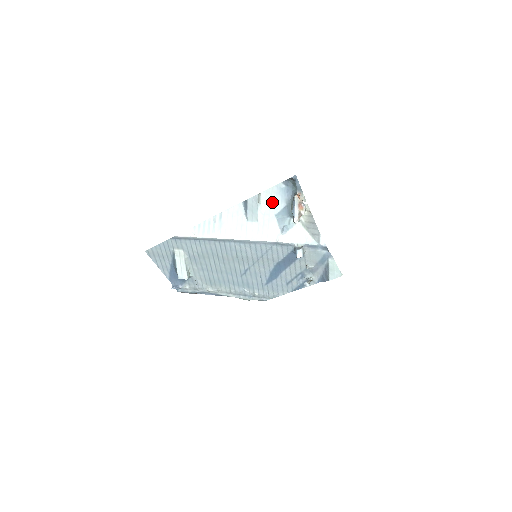
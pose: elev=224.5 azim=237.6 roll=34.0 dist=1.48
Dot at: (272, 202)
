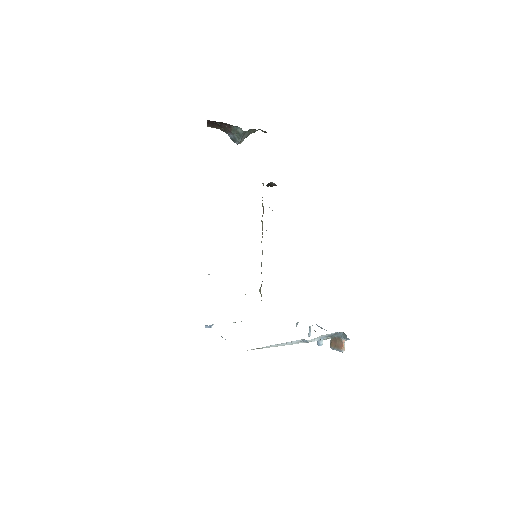
Dot at: (323, 336)
